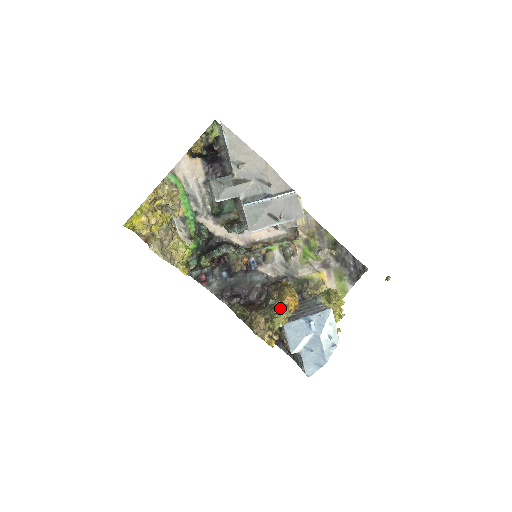
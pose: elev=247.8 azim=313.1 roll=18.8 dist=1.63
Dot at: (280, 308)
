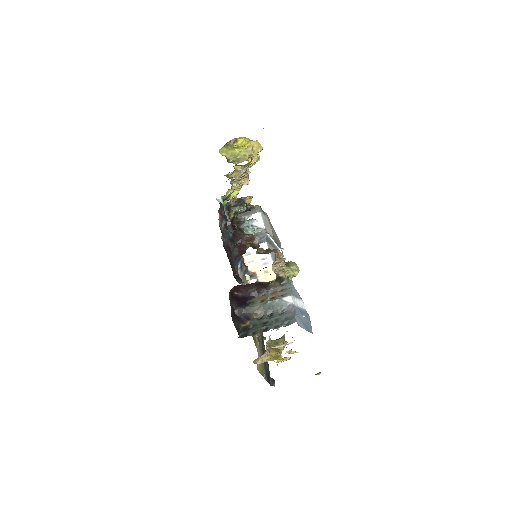
Dot at: occluded
